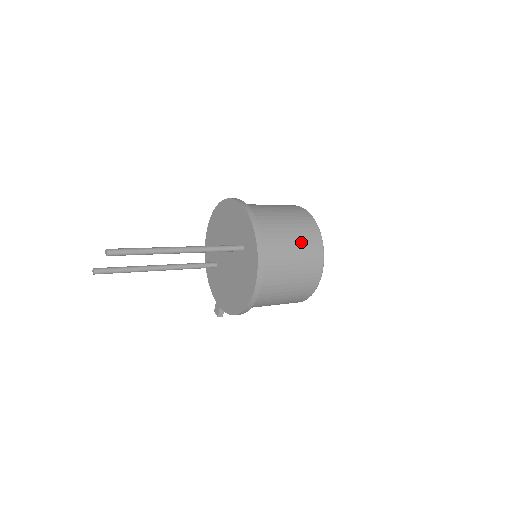
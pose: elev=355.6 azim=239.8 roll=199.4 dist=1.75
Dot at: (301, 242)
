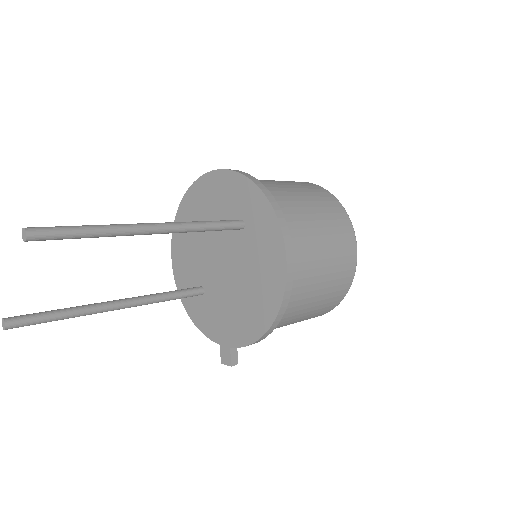
Dot at: (316, 201)
